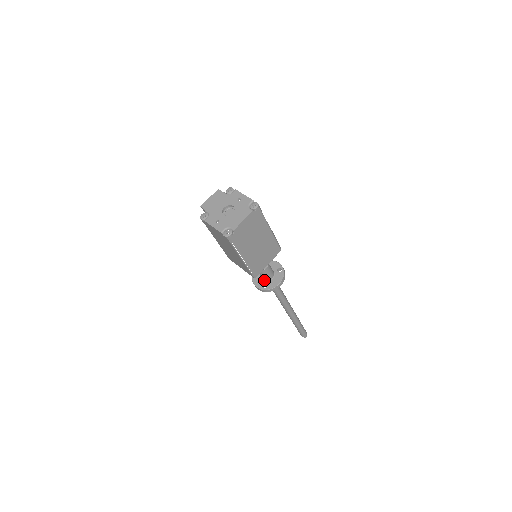
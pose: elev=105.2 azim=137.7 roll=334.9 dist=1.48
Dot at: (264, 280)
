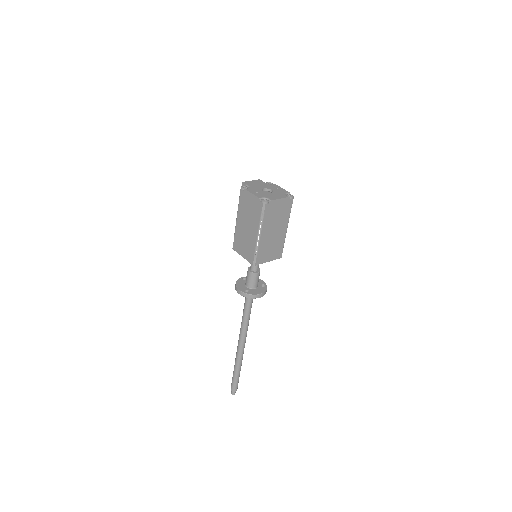
Dot at: (247, 287)
